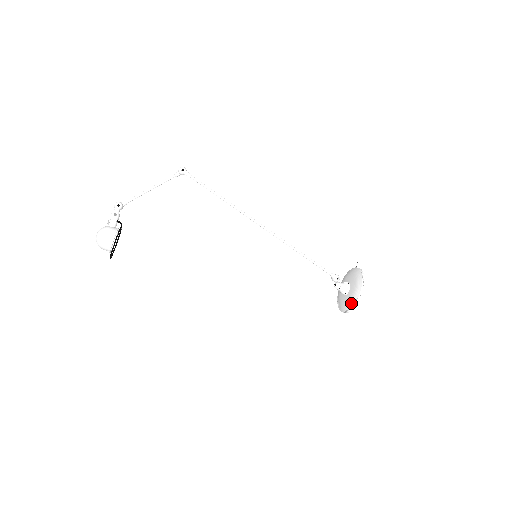
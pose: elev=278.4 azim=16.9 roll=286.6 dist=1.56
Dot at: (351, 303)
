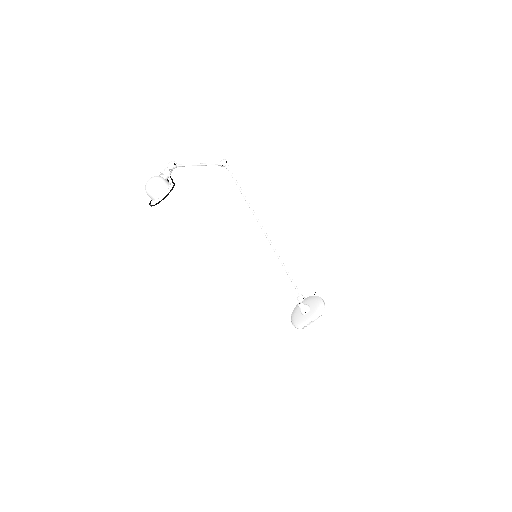
Dot at: (312, 320)
